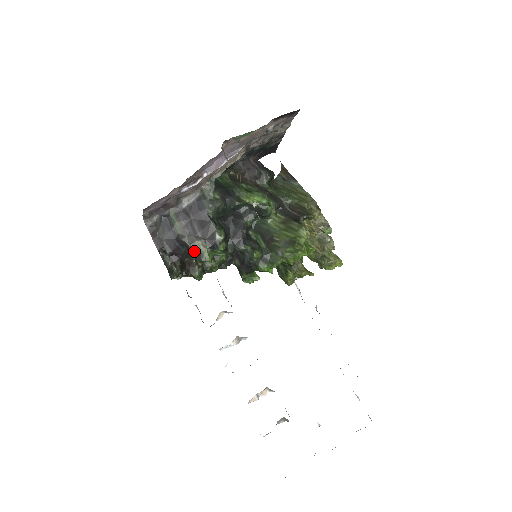
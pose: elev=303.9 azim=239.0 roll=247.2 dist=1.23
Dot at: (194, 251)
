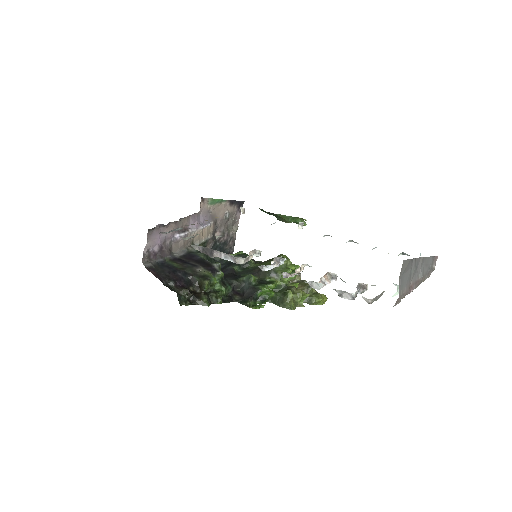
Dot at: (197, 276)
